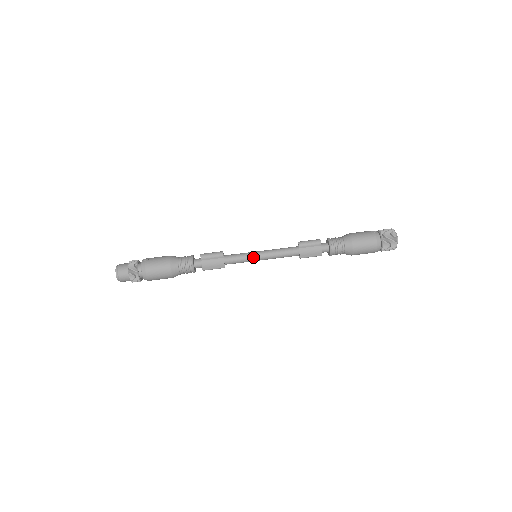
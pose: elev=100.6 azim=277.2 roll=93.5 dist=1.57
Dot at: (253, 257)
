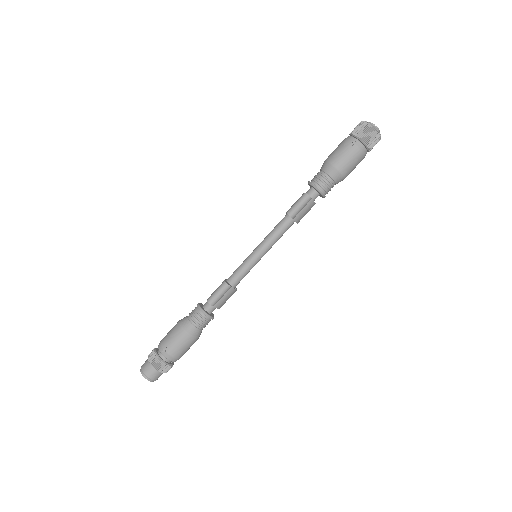
Dot at: (256, 262)
